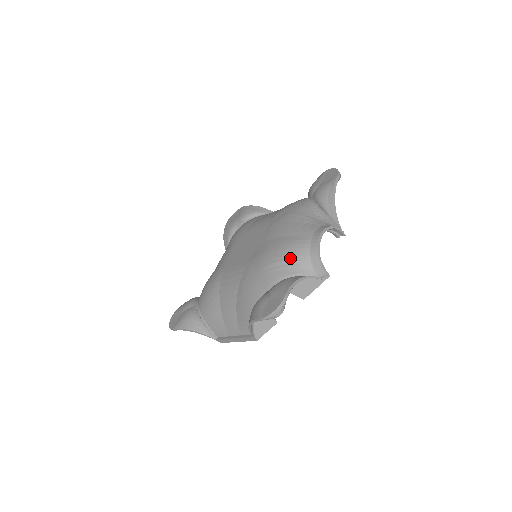
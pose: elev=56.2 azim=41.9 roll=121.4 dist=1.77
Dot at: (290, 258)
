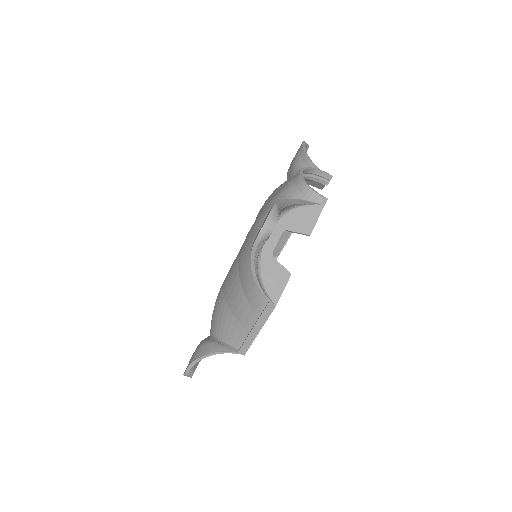
Dot at: occluded
